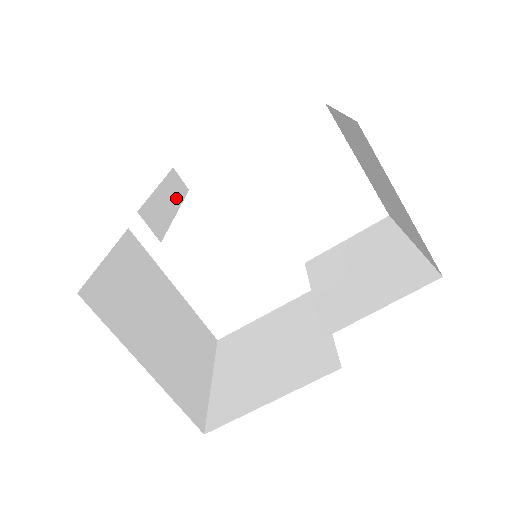
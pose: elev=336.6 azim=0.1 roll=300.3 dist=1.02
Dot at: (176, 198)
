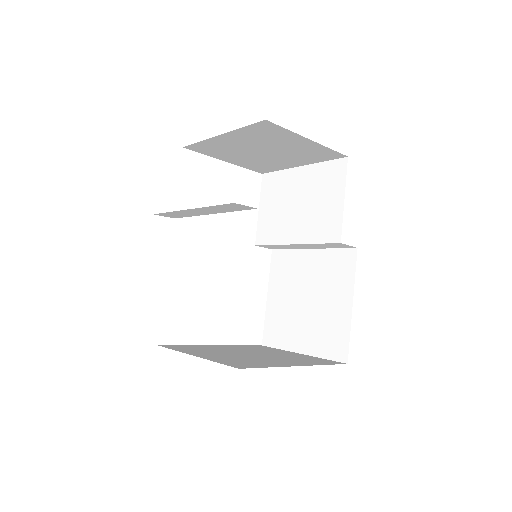
Dot at: occluded
